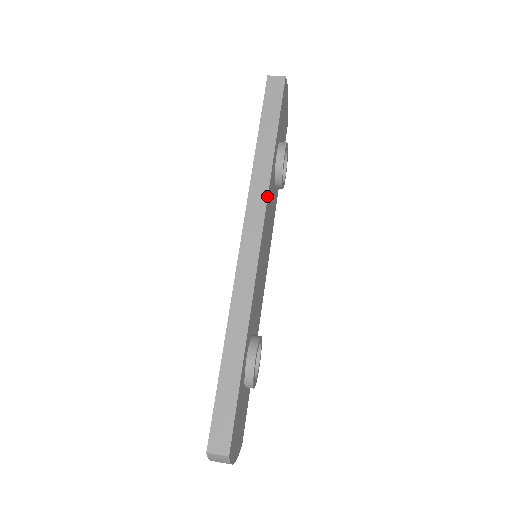
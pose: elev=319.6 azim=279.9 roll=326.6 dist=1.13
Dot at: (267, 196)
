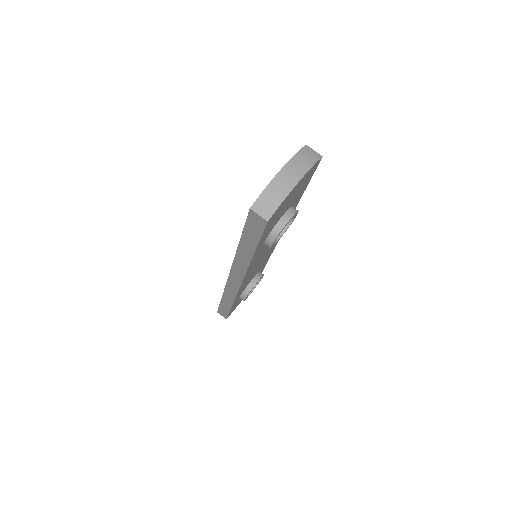
Dot at: (245, 273)
